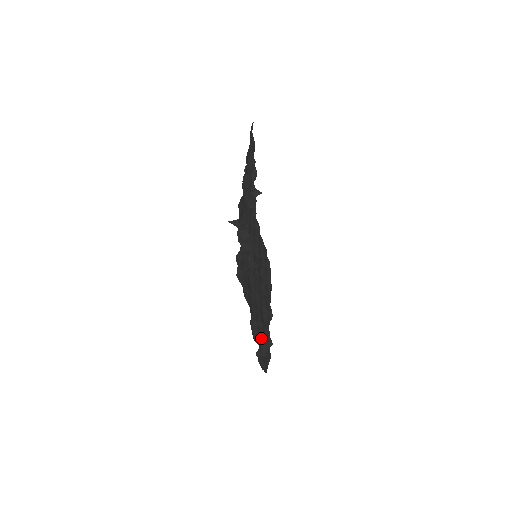
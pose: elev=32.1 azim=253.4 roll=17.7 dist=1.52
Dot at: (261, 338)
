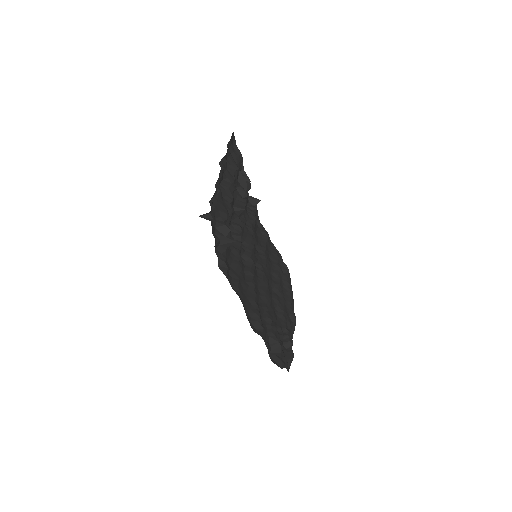
Dot at: (270, 333)
